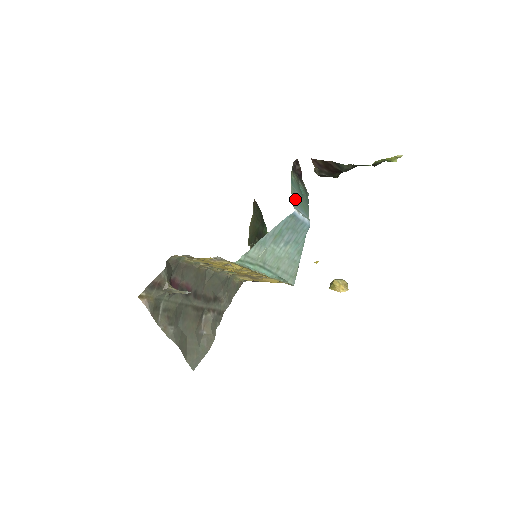
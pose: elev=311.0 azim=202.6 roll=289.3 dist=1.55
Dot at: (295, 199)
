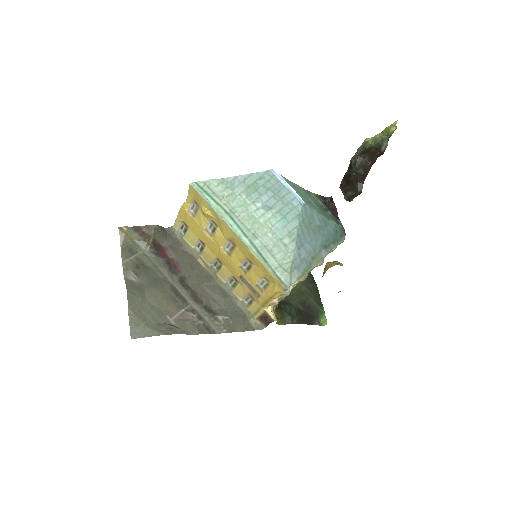
Dot at: (293, 185)
